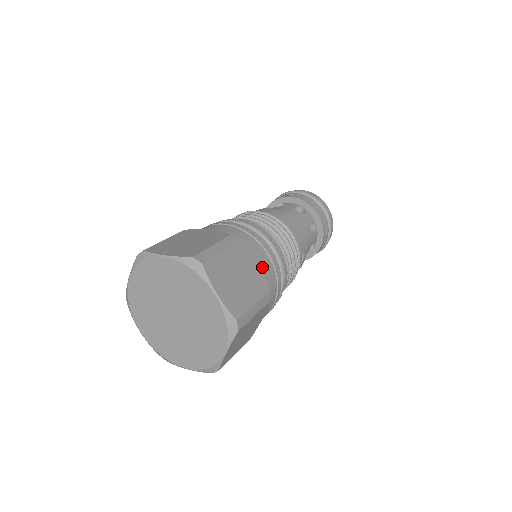
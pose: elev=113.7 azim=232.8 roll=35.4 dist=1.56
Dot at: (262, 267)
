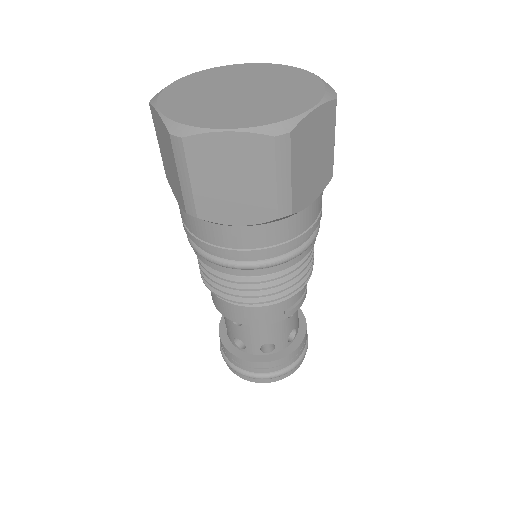
Dot at: occluded
